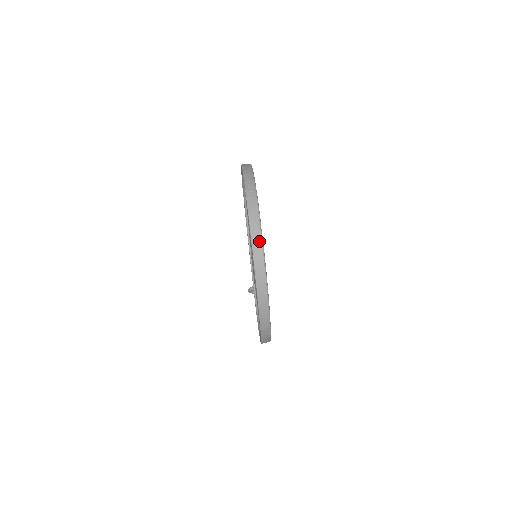
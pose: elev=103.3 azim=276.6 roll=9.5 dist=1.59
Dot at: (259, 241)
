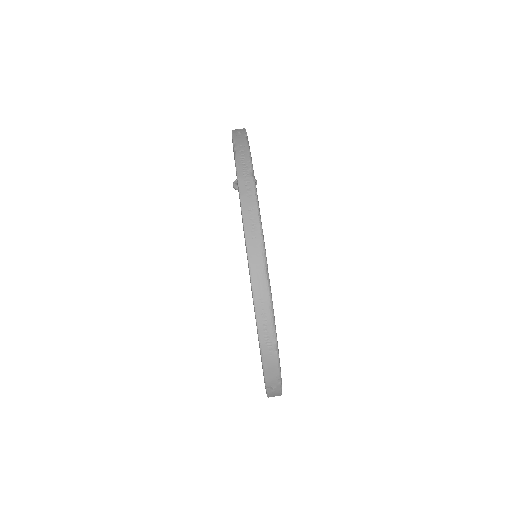
Dot at: (277, 391)
